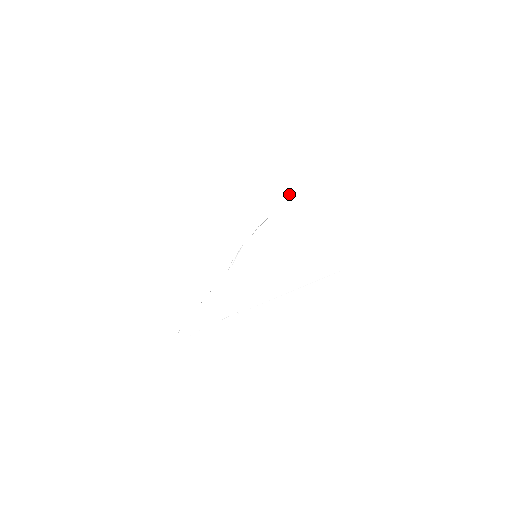
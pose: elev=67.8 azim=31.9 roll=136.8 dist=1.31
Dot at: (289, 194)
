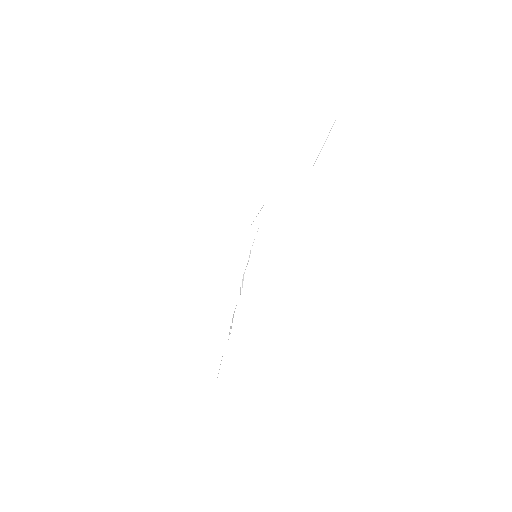
Dot at: (262, 211)
